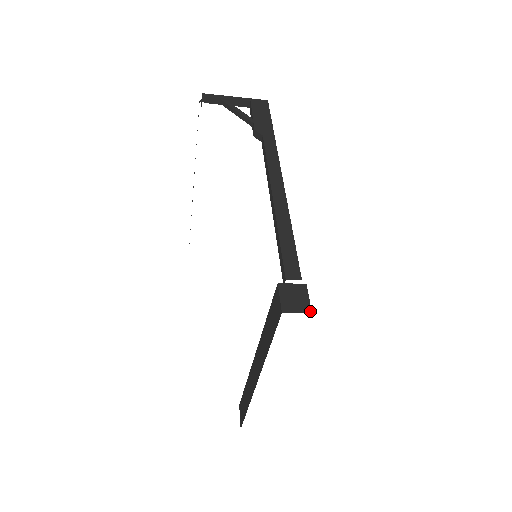
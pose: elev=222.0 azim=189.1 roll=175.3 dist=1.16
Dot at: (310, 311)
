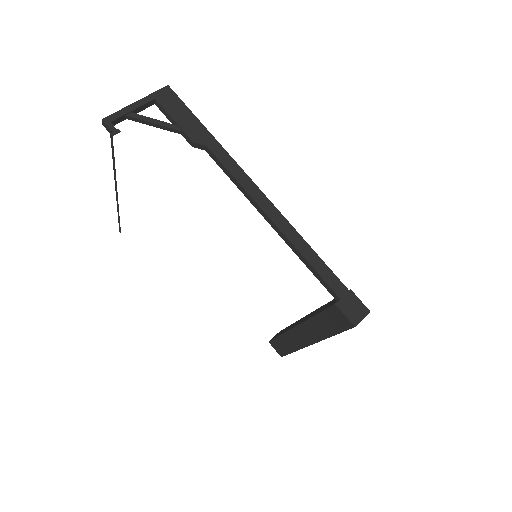
Dot at: (368, 311)
